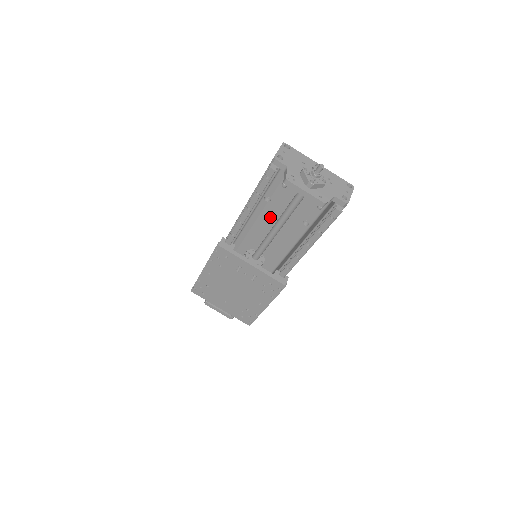
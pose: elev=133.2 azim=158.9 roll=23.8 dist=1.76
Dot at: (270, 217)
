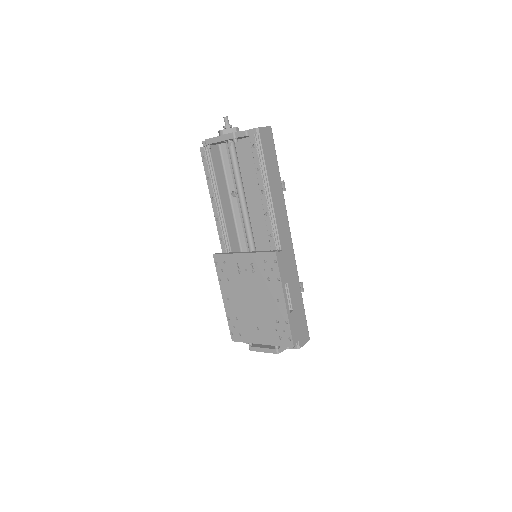
Dot at: occluded
